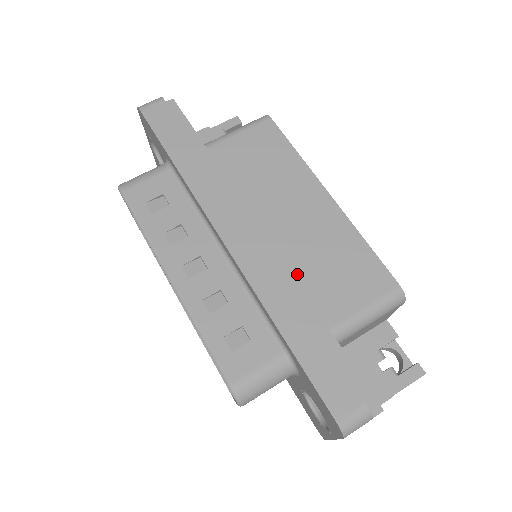
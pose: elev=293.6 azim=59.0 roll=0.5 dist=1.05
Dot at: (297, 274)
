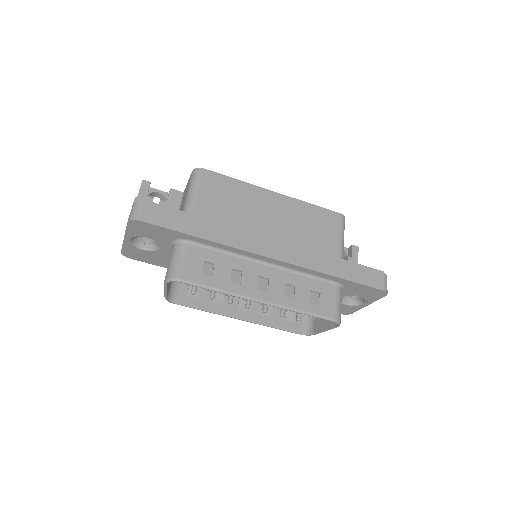
Dot at: (304, 245)
